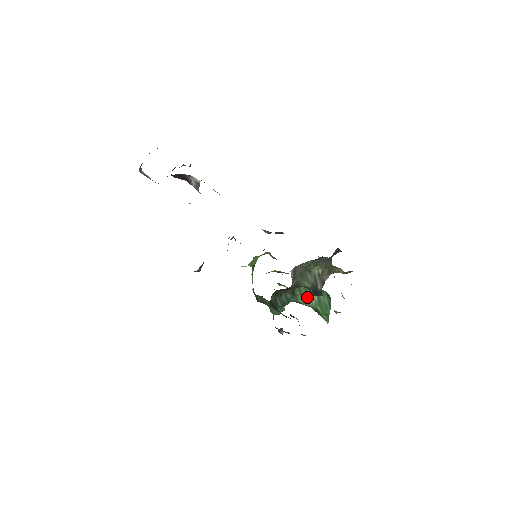
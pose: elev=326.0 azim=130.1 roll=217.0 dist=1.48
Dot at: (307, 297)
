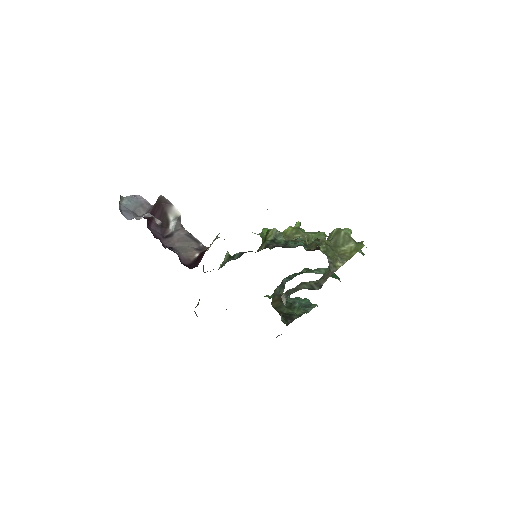
Dot at: (315, 271)
